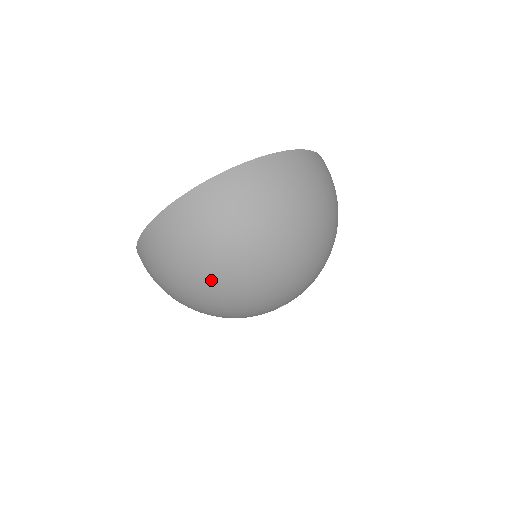
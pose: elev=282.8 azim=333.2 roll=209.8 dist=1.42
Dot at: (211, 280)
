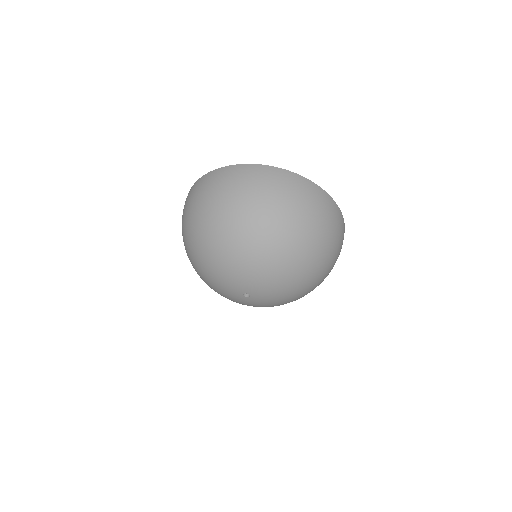
Dot at: (264, 225)
